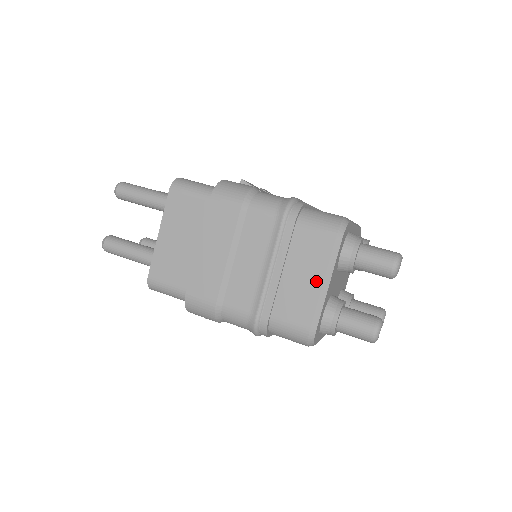
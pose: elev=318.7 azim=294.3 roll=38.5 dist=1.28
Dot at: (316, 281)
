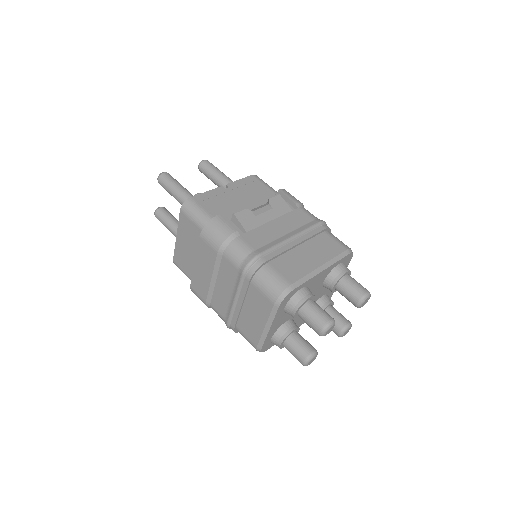
Dot at: (261, 323)
